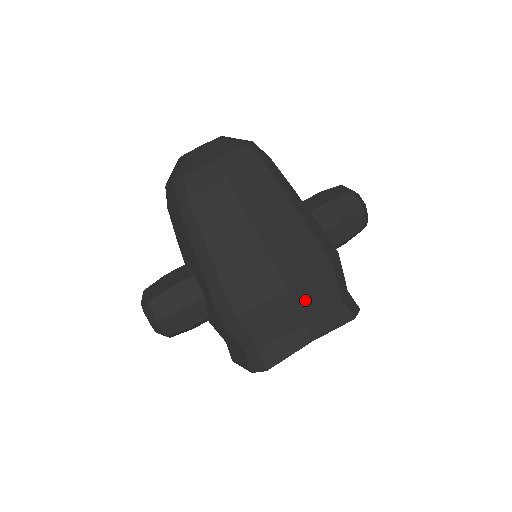
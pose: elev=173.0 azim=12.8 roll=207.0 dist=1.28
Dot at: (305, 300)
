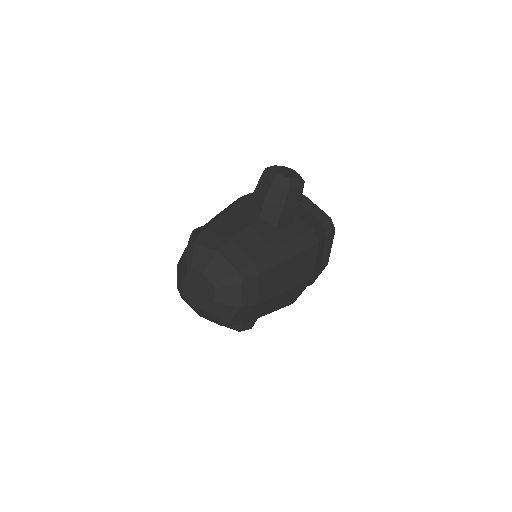
Dot at: (318, 266)
